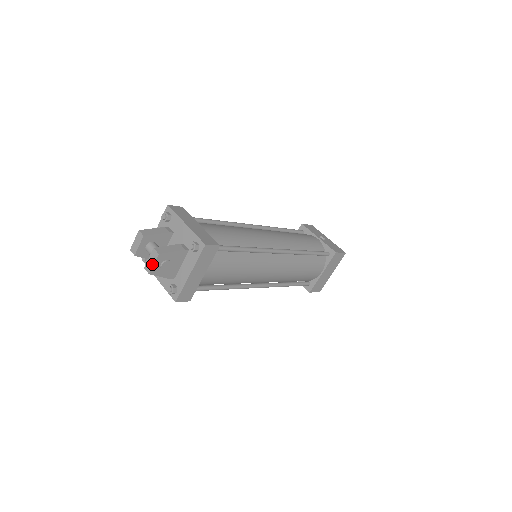
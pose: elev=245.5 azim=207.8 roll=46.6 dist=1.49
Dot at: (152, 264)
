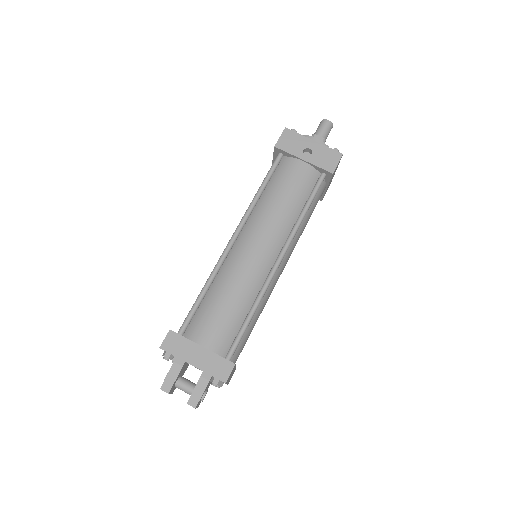
Dot at: occluded
